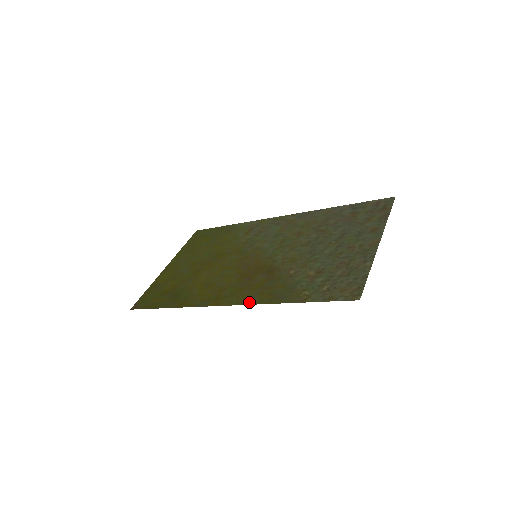
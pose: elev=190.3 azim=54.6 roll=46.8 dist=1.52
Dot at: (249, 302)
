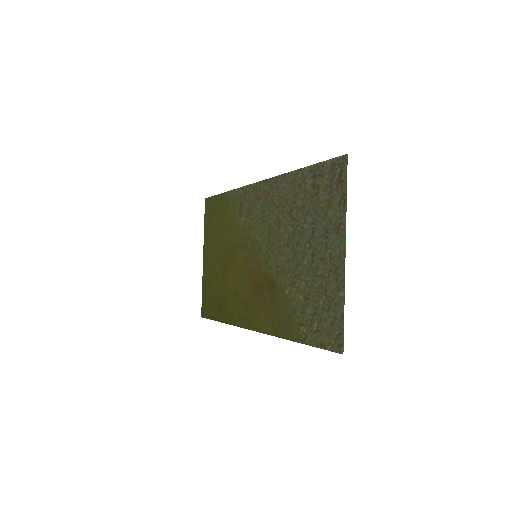
Dot at: (268, 332)
